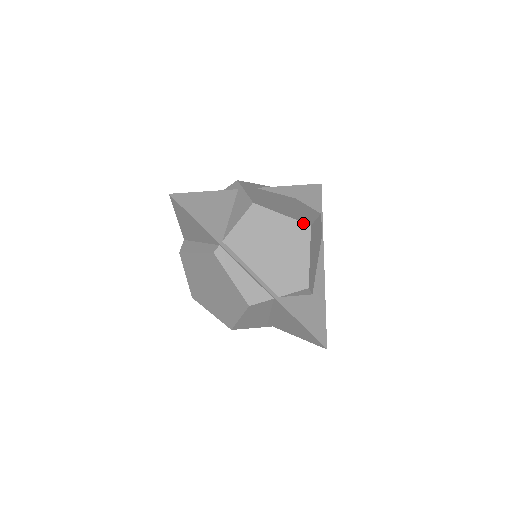
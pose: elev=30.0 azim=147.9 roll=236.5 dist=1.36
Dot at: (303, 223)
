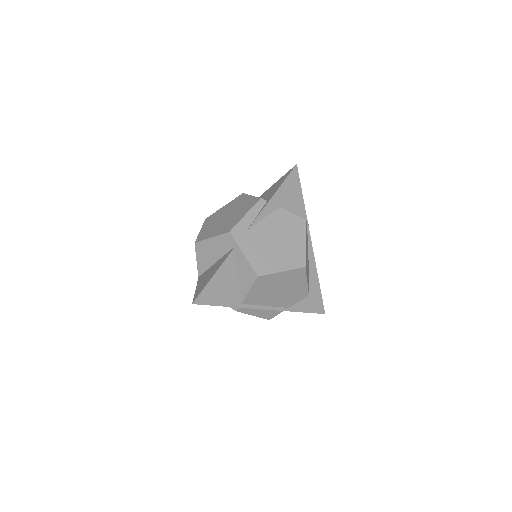
Dot at: (299, 269)
